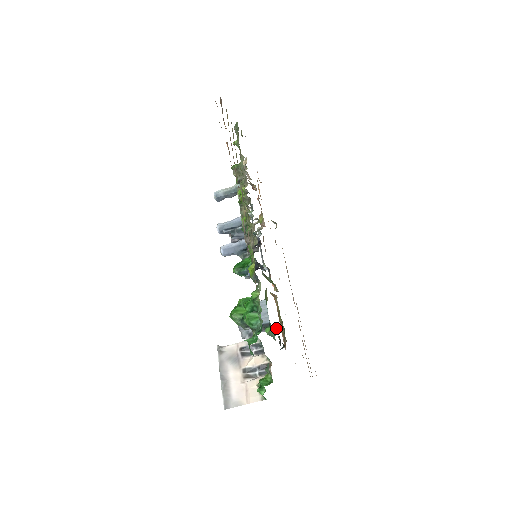
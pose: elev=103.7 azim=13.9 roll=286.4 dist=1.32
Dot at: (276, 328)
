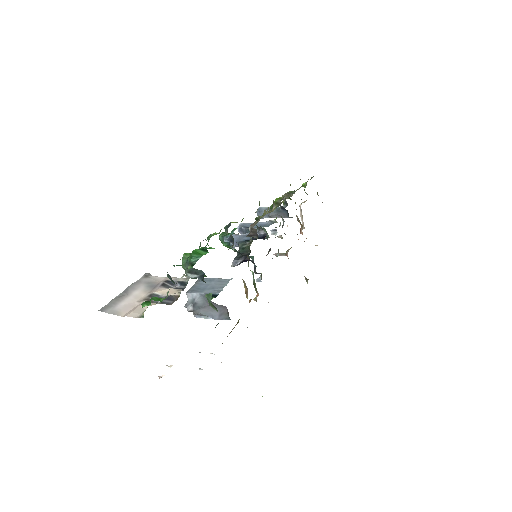
Dot at: (226, 319)
